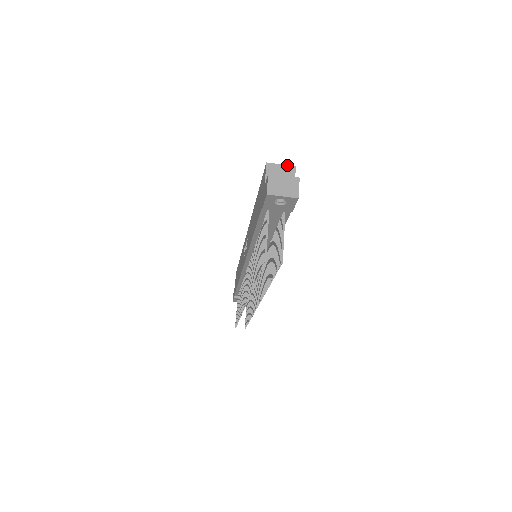
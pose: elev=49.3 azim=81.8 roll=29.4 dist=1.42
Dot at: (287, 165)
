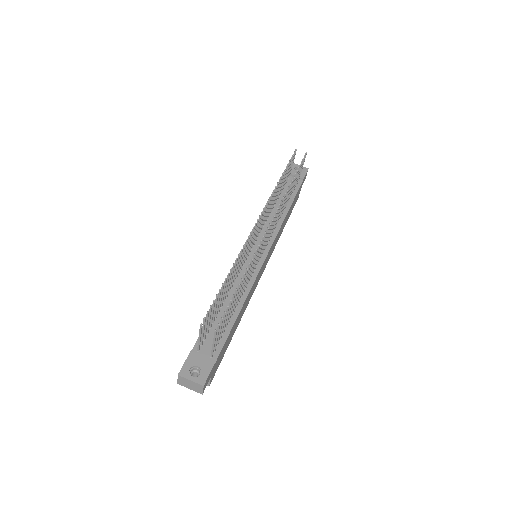
Dot at: occluded
